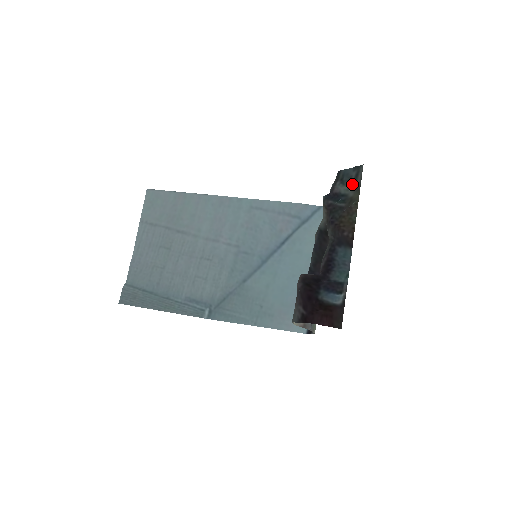
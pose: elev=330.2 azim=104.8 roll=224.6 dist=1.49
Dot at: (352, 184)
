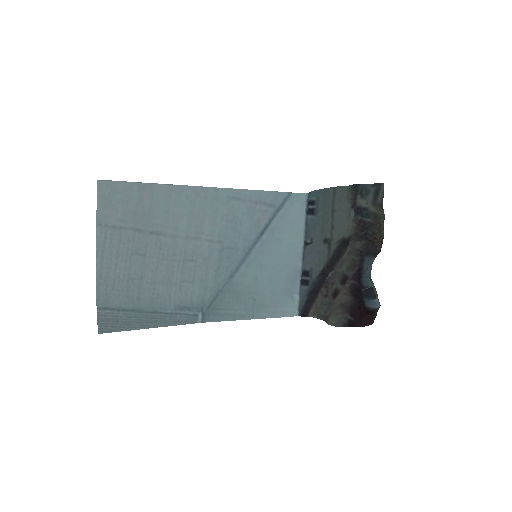
Dot at: (372, 199)
